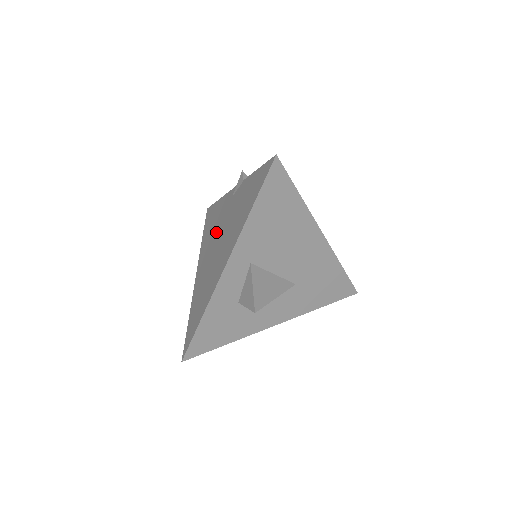
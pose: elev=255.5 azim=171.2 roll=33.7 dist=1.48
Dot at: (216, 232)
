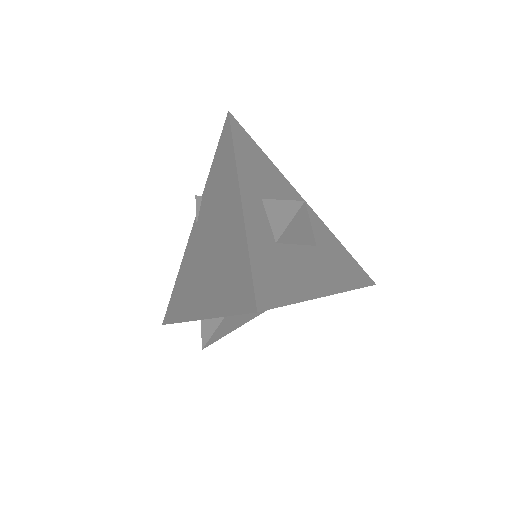
Dot at: (197, 259)
